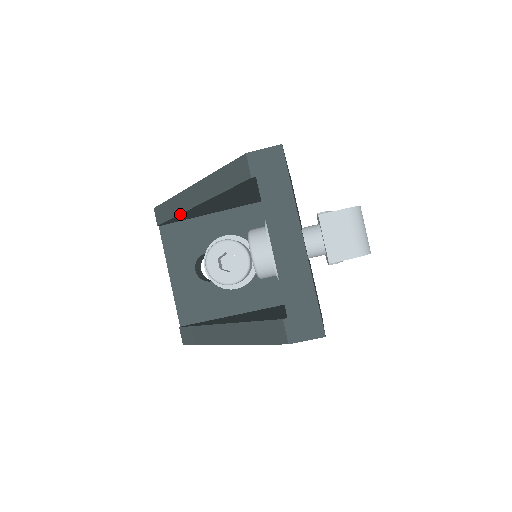
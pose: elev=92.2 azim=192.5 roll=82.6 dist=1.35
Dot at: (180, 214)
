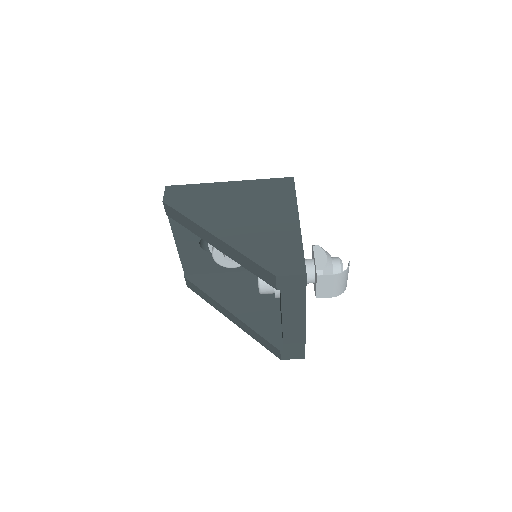
Dot at: (196, 234)
